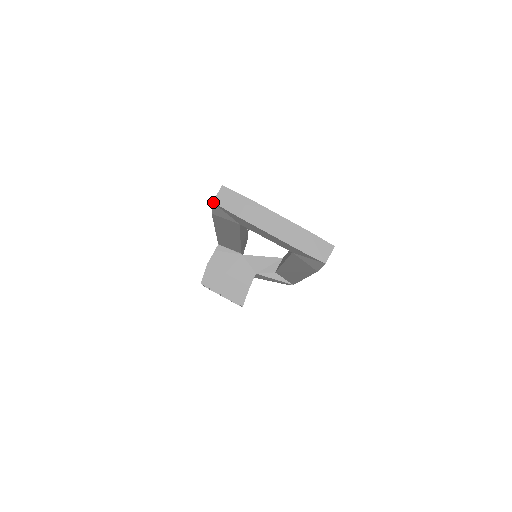
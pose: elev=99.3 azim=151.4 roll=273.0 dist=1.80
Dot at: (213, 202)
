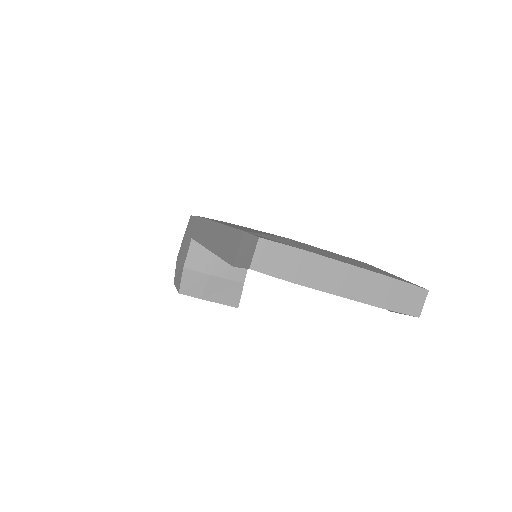
Dot at: occluded
